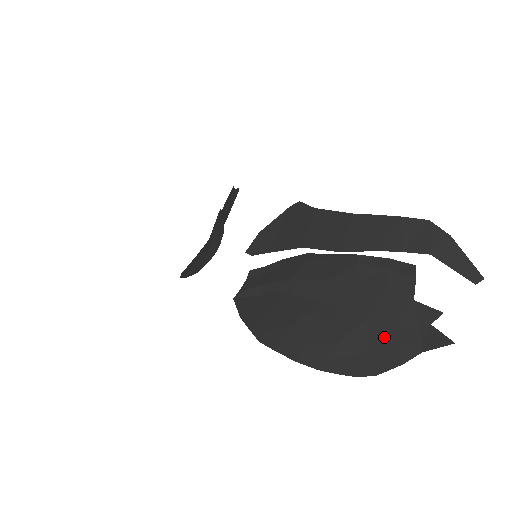
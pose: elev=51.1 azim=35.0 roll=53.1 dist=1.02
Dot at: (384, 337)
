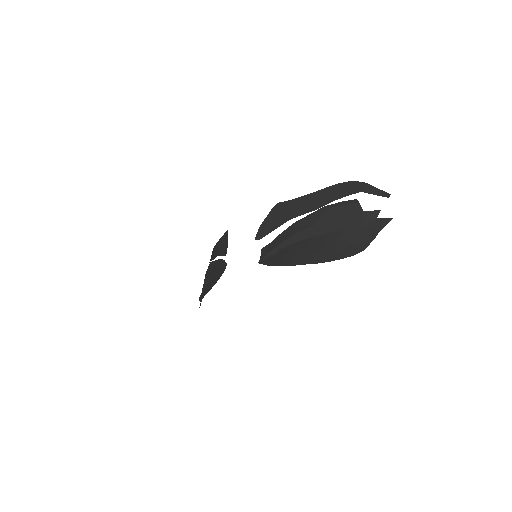
Dot at: (357, 234)
